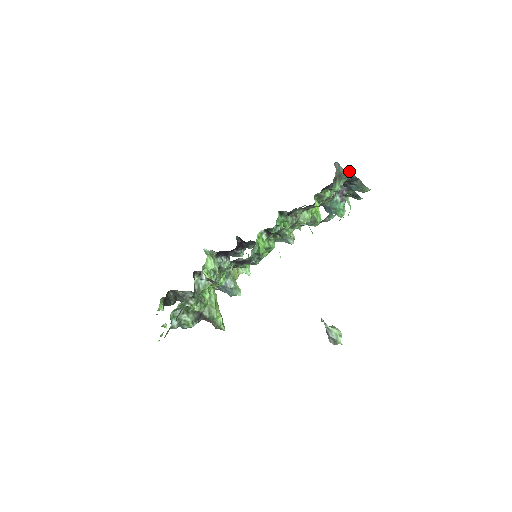
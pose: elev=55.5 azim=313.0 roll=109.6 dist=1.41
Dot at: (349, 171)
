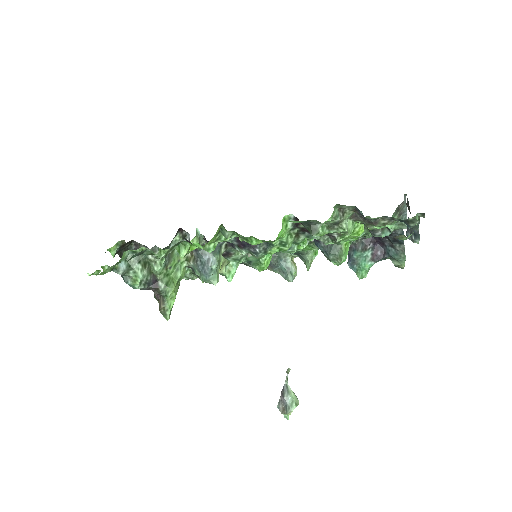
Dot at: occluded
